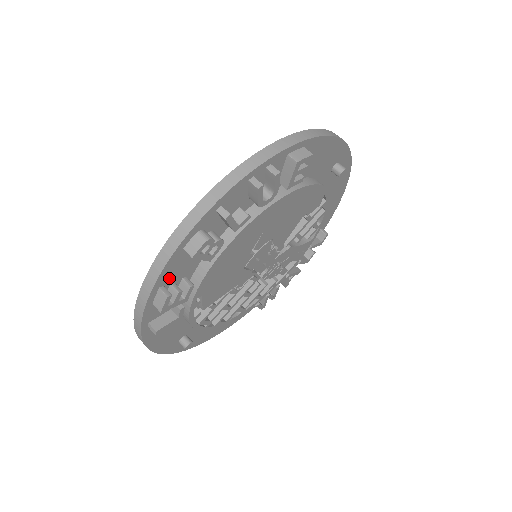
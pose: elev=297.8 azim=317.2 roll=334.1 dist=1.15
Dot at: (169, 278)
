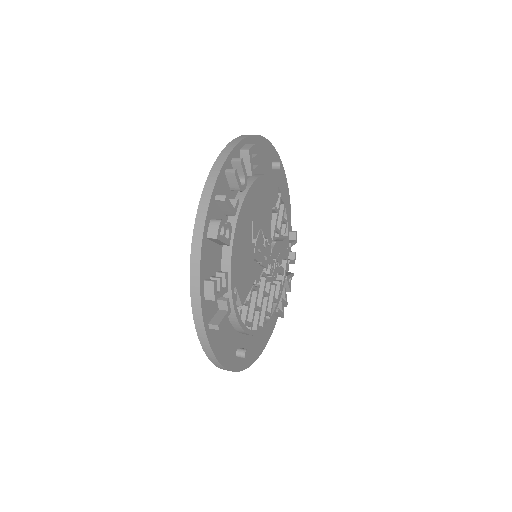
Dot at: (207, 271)
